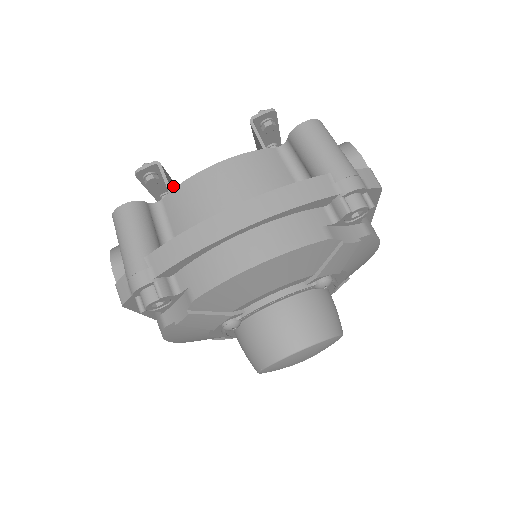
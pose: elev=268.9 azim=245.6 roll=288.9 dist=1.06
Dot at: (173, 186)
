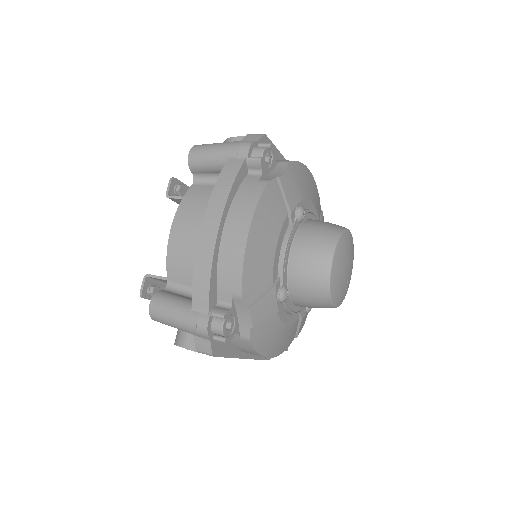
Dot at: occluded
